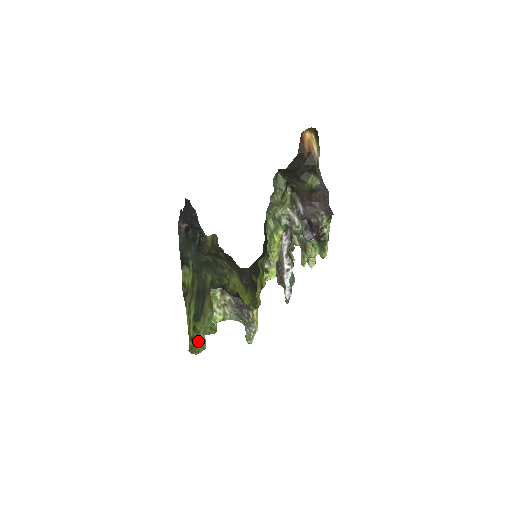
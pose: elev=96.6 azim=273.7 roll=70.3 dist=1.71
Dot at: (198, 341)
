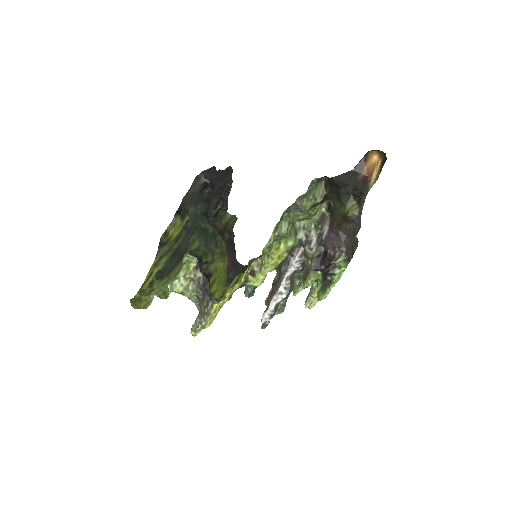
Dot at: (146, 298)
